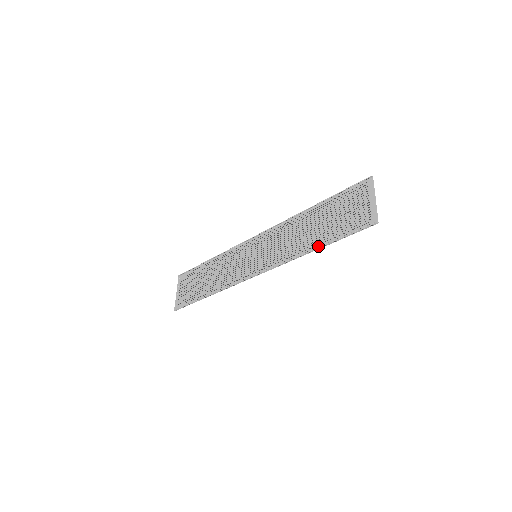
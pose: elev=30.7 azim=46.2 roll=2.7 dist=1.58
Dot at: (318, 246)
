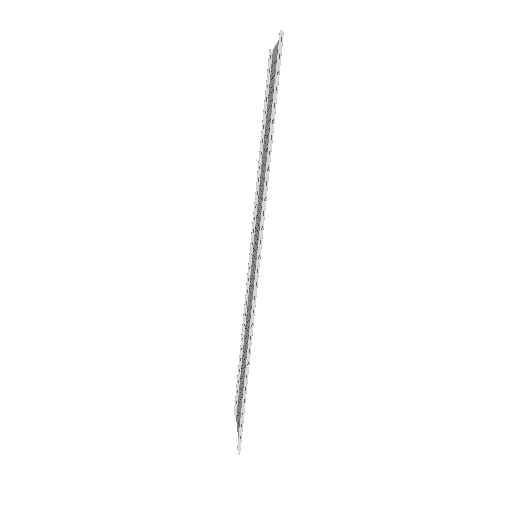
Dot at: (272, 137)
